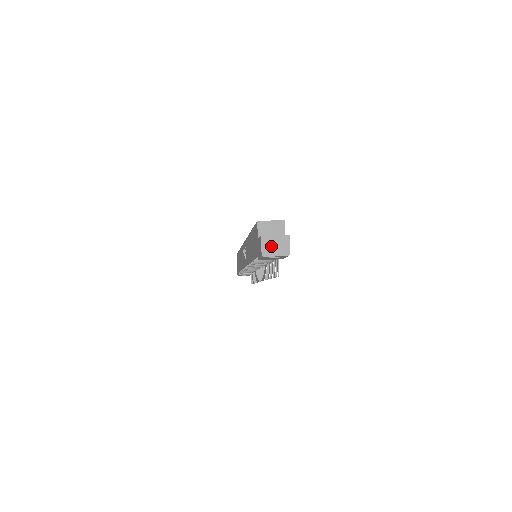
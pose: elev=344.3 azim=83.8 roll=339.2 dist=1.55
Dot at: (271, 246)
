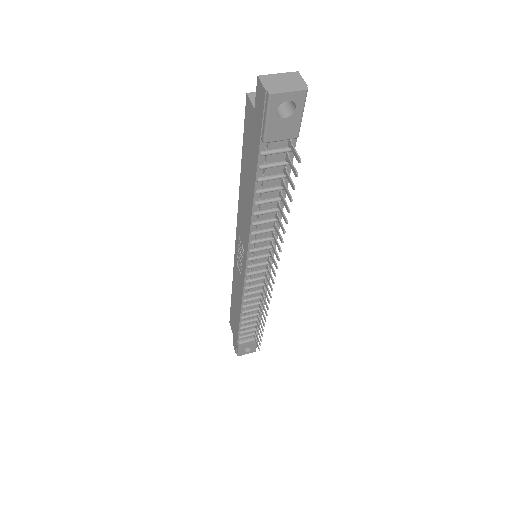
Dot at: (277, 83)
